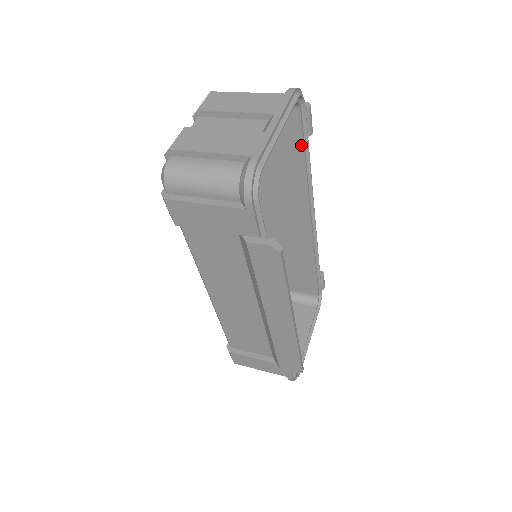
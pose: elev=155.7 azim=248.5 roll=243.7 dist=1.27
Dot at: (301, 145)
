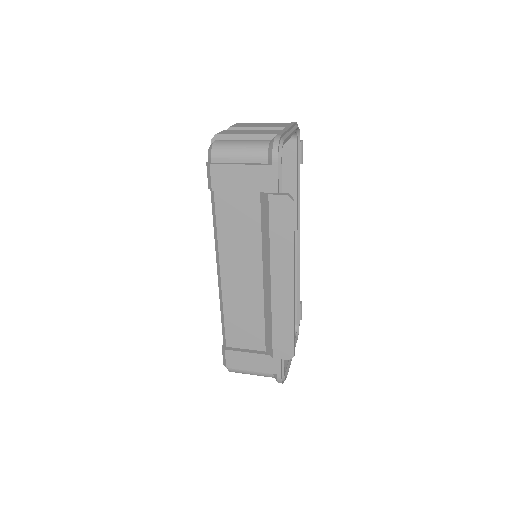
Dot at: (295, 169)
